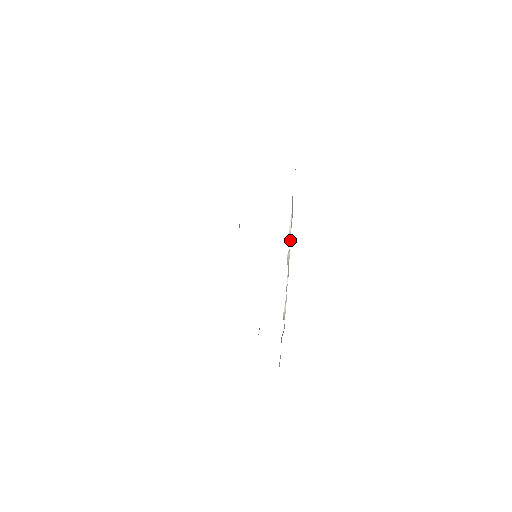
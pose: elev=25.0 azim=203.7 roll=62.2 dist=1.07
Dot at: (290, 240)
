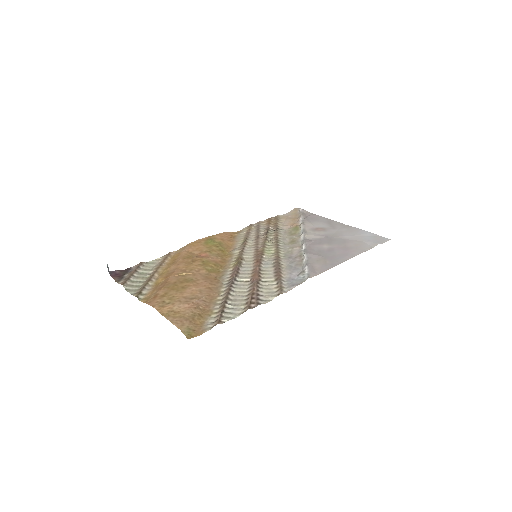
Dot at: (303, 253)
